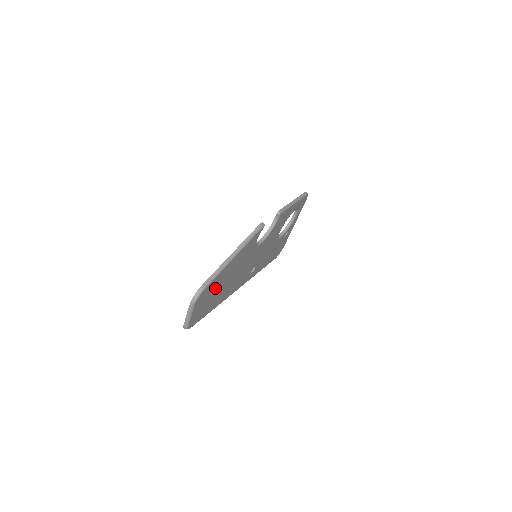
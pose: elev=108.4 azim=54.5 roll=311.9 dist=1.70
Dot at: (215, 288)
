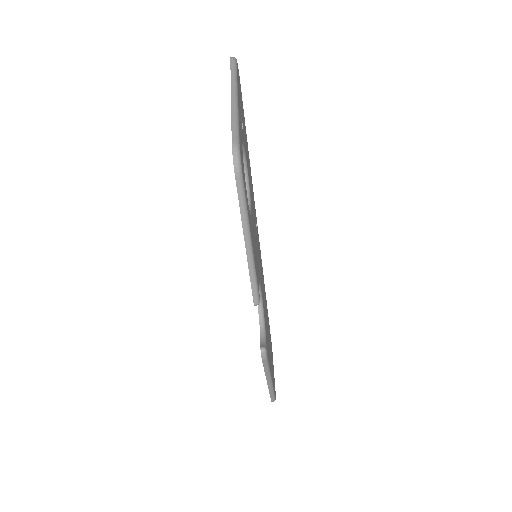
Dot at: occluded
